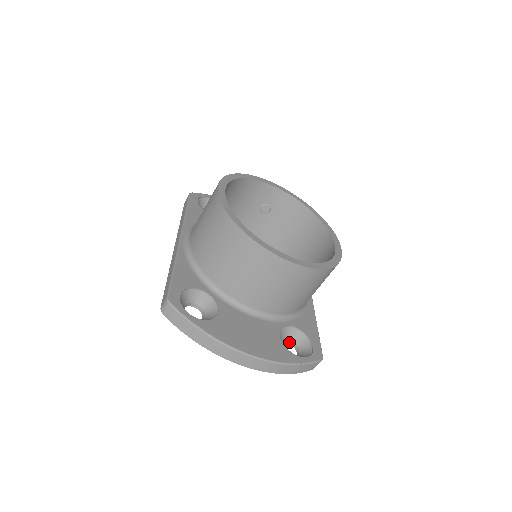
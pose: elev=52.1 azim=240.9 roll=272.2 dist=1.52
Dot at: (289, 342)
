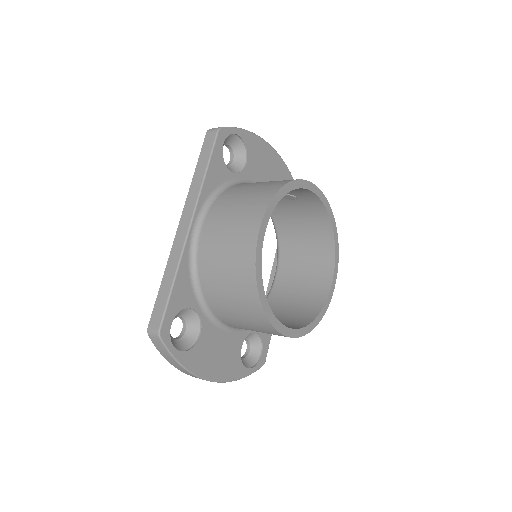
Dot at: (245, 339)
